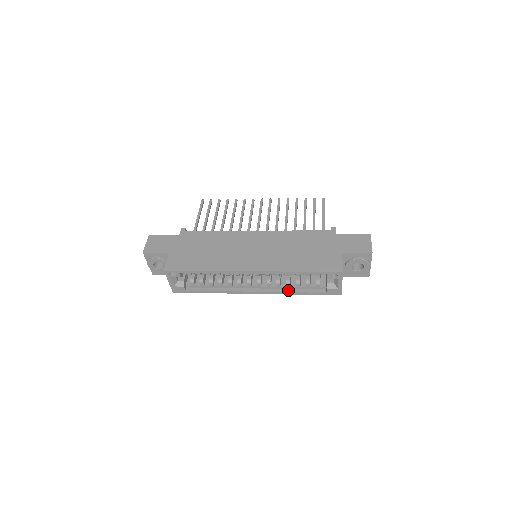
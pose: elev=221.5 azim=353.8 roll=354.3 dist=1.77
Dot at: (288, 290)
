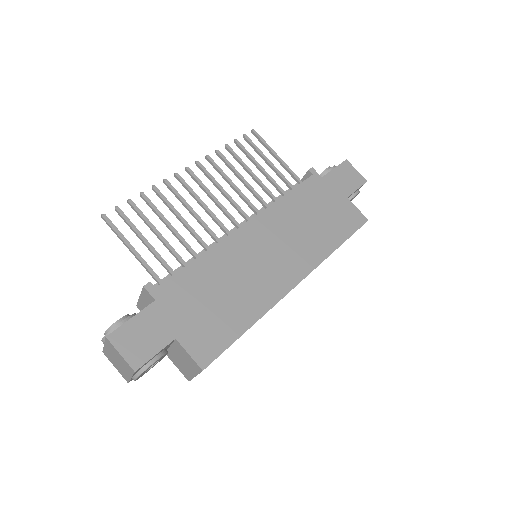
Dot at: occluded
